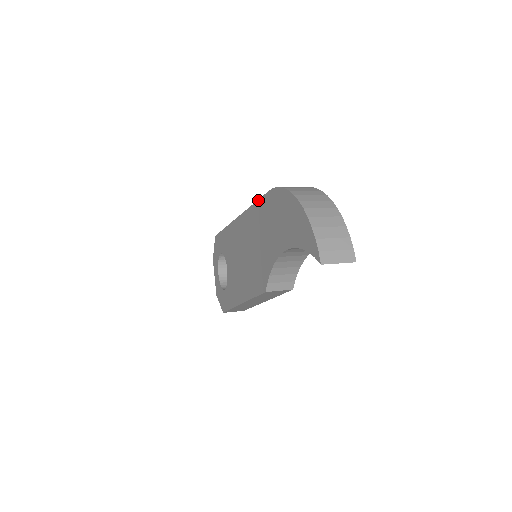
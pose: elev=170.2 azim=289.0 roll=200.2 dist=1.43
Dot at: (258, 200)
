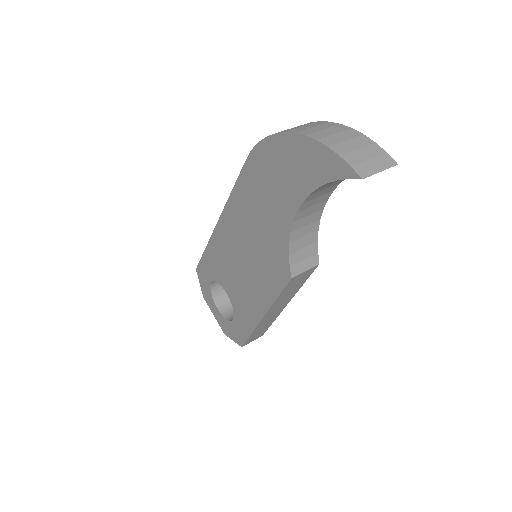
Dot at: (236, 181)
